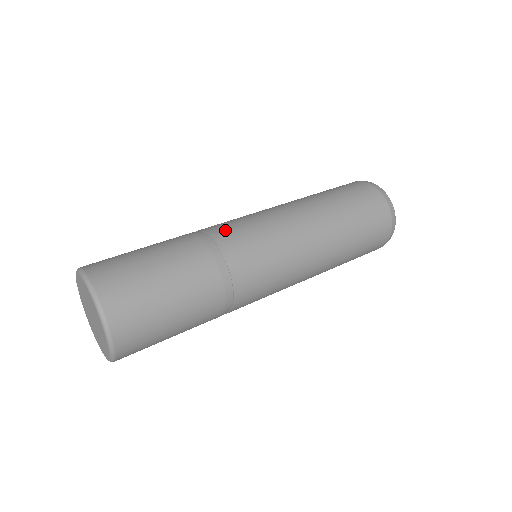
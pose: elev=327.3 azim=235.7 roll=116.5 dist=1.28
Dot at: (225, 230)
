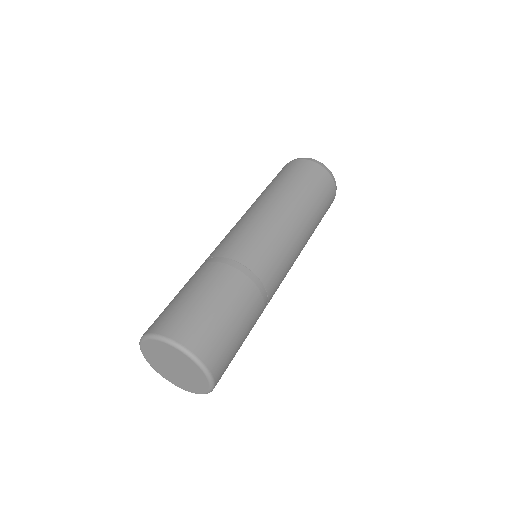
Dot at: (254, 256)
